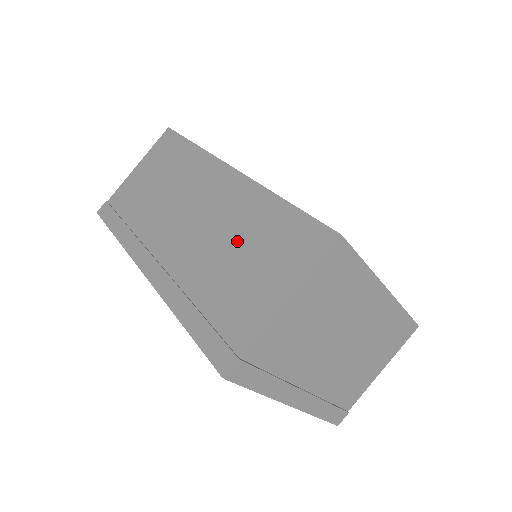
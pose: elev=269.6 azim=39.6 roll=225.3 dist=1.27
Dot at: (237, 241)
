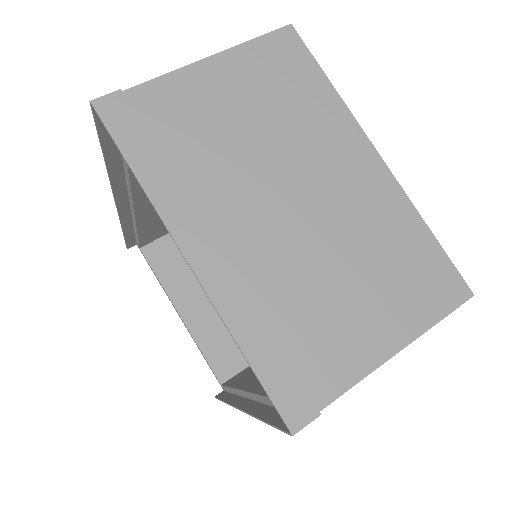
Dot at: occluded
